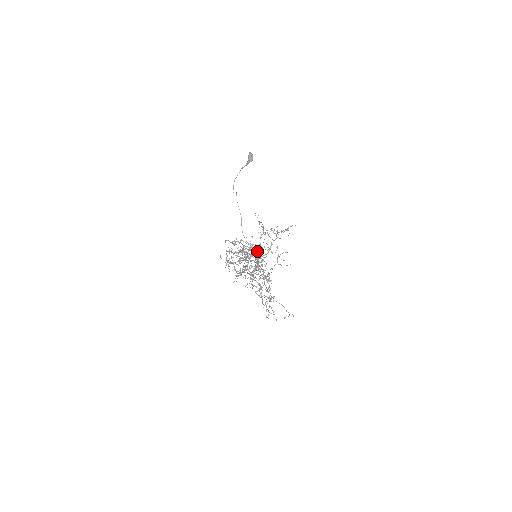
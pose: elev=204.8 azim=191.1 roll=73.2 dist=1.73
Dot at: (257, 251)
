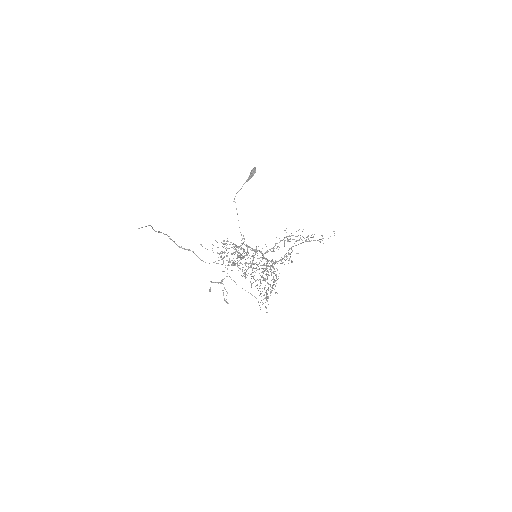
Dot at: (260, 252)
